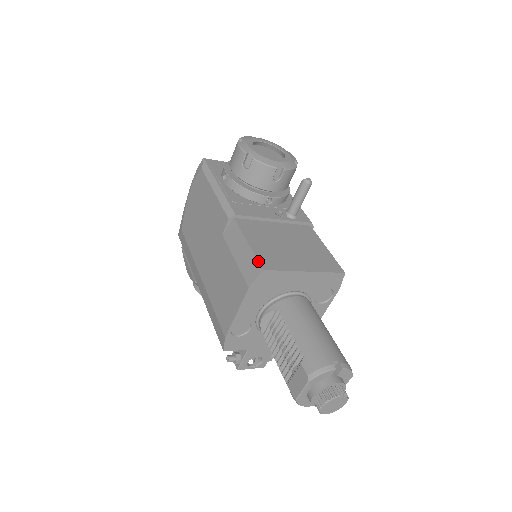
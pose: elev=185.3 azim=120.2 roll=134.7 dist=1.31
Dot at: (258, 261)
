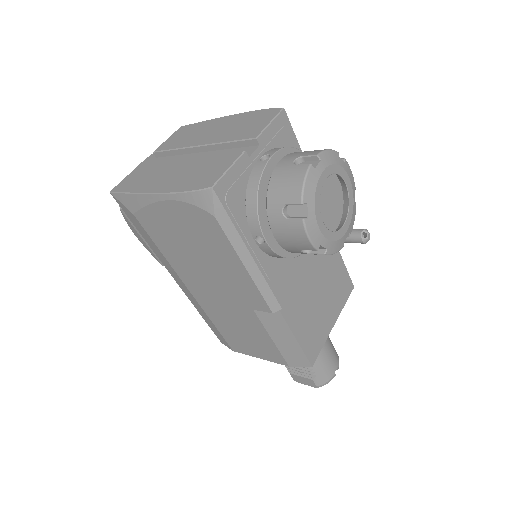
Dot at: (308, 359)
